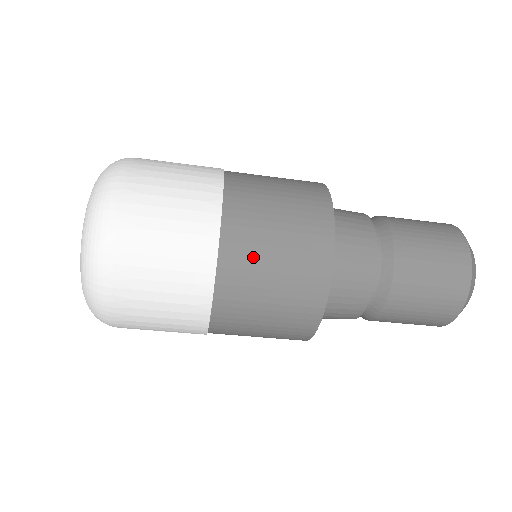
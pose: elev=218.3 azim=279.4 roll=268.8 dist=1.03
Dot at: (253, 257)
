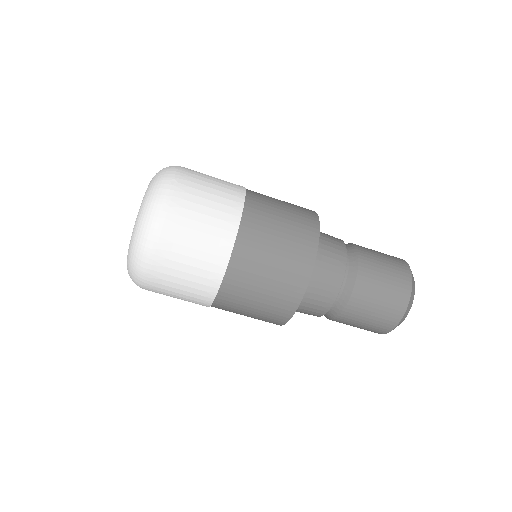
Dot at: (267, 215)
